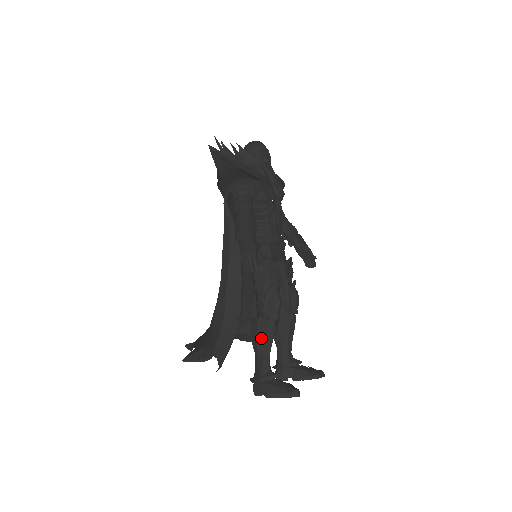
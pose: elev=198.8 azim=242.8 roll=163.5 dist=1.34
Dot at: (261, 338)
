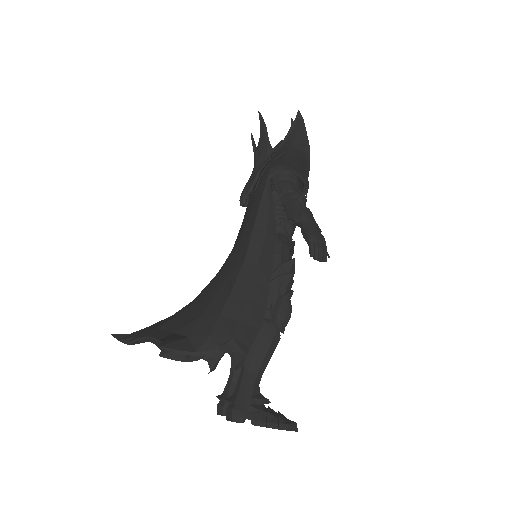
Dot at: (262, 349)
